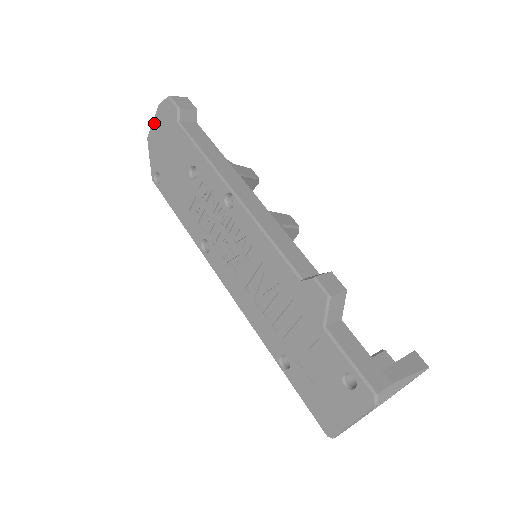
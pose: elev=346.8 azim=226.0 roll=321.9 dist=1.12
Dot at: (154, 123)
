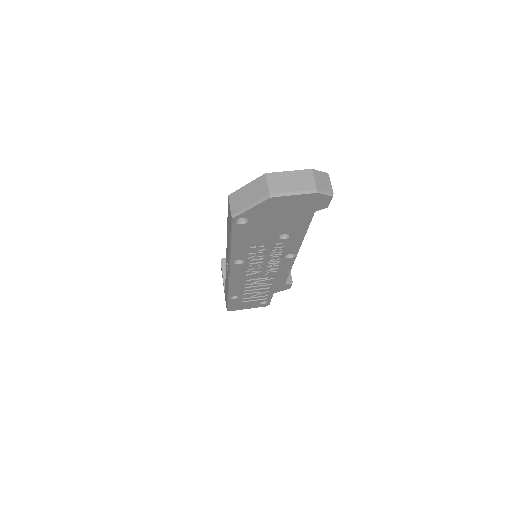
Dot at: (295, 197)
